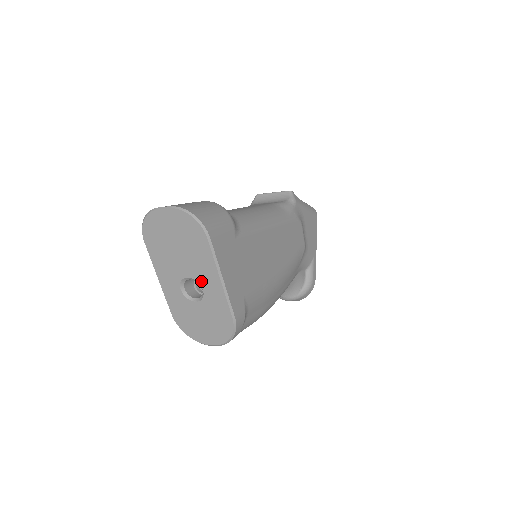
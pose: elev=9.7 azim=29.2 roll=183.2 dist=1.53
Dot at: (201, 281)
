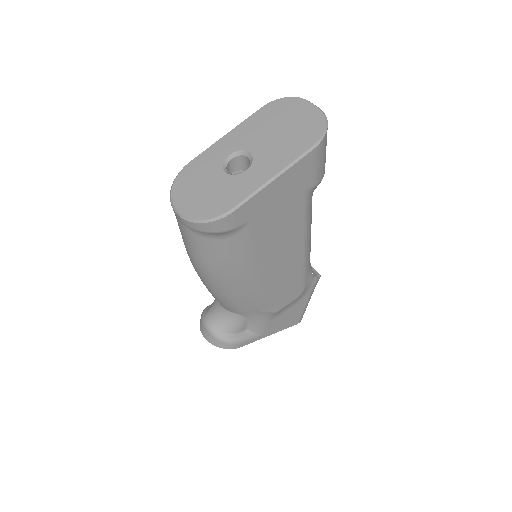
Dot at: (256, 164)
